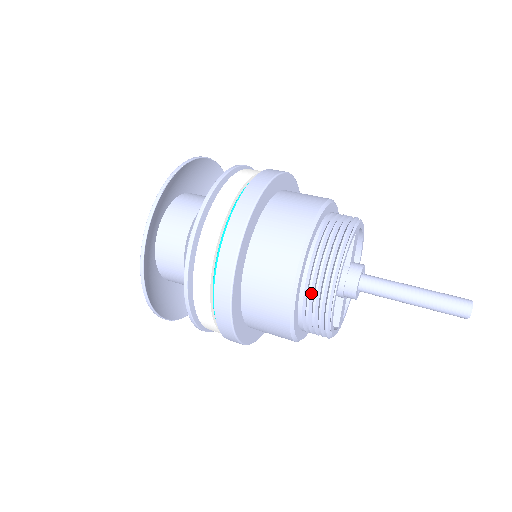
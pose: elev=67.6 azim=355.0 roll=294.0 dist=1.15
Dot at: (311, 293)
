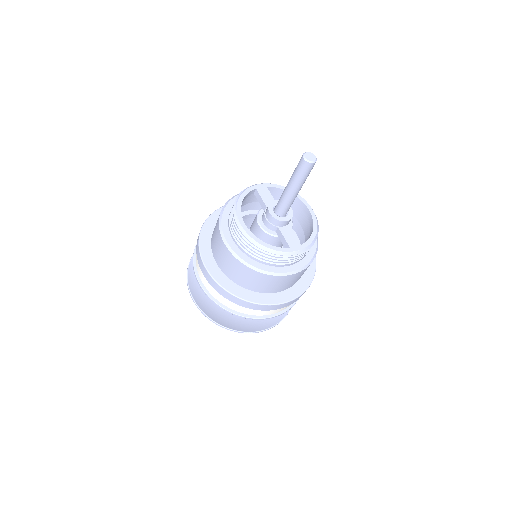
Dot at: (234, 231)
